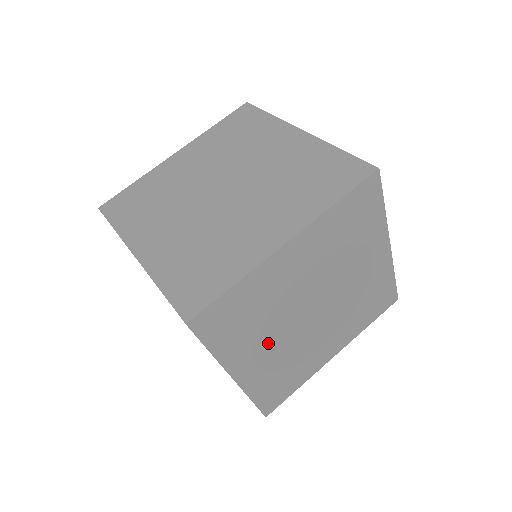
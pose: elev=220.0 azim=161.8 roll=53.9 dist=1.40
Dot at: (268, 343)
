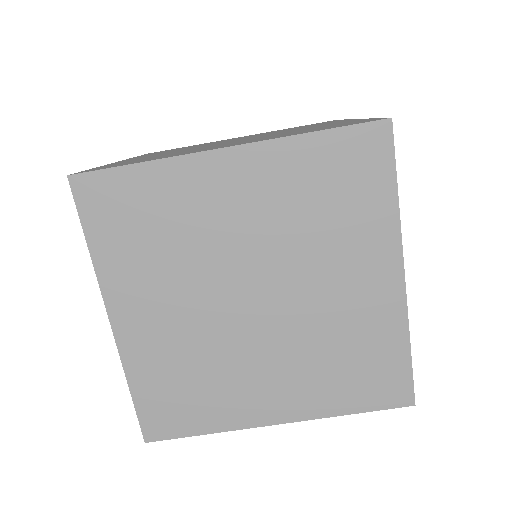
Dot at: occluded
